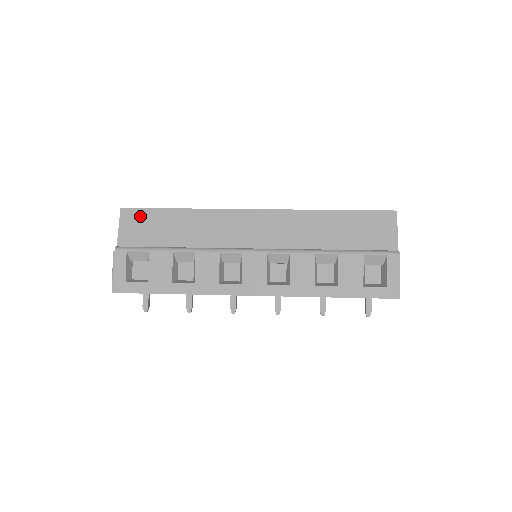
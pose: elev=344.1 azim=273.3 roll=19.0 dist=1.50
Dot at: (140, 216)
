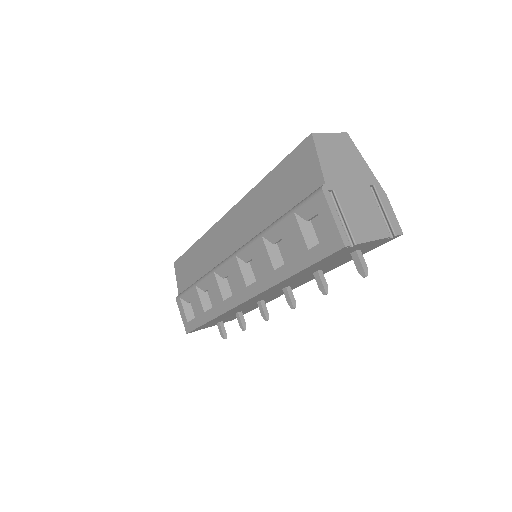
Dot at: (181, 264)
